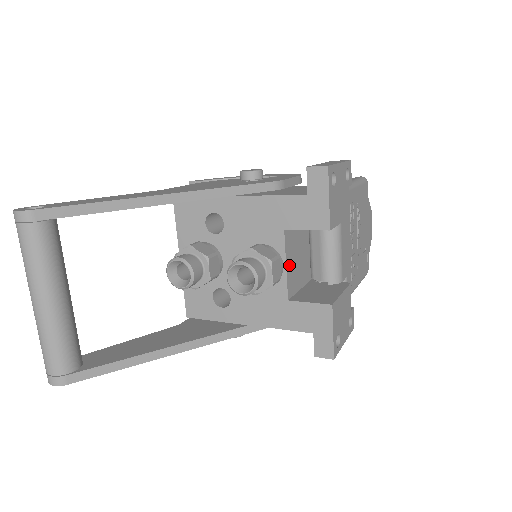
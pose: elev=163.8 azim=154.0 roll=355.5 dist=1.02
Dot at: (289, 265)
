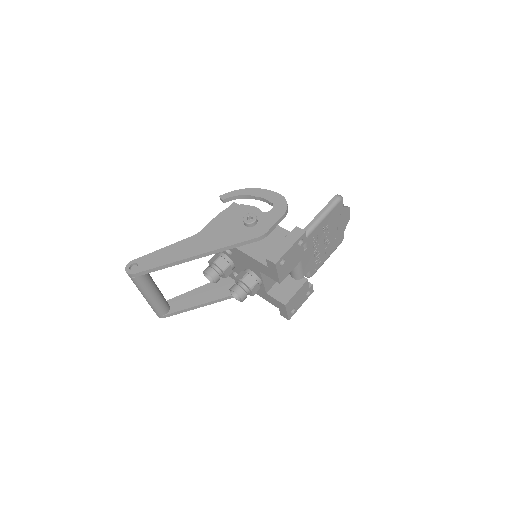
Dot at: (266, 280)
